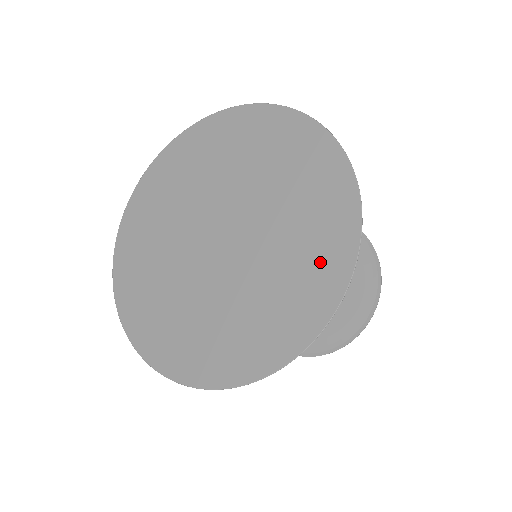
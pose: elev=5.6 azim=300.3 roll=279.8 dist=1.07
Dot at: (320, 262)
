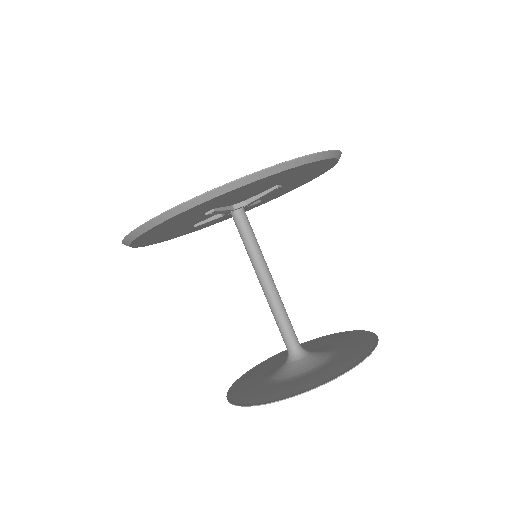
Dot at: occluded
